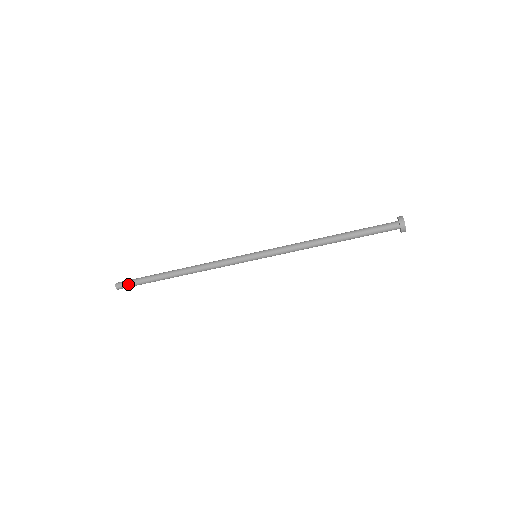
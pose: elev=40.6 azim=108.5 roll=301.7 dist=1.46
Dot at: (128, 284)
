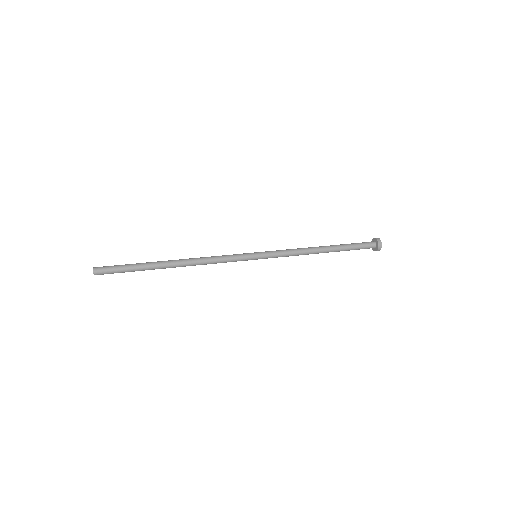
Dot at: occluded
